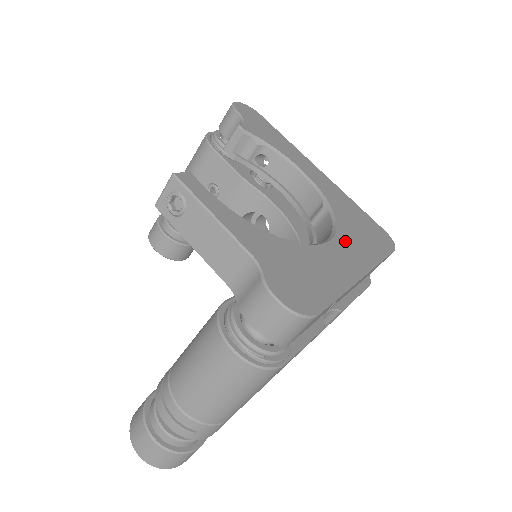
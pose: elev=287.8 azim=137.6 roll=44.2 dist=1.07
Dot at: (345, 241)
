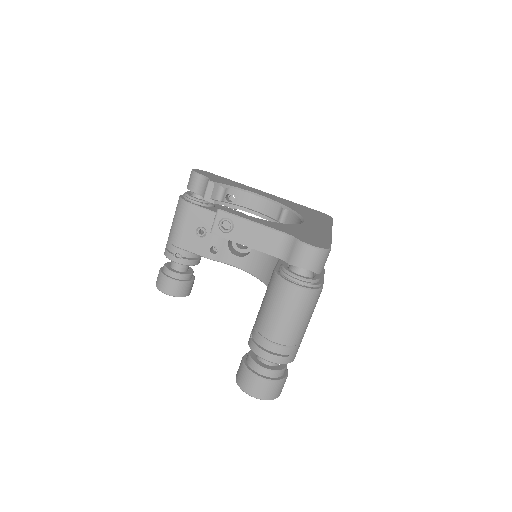
Dot at: (310, 220)
